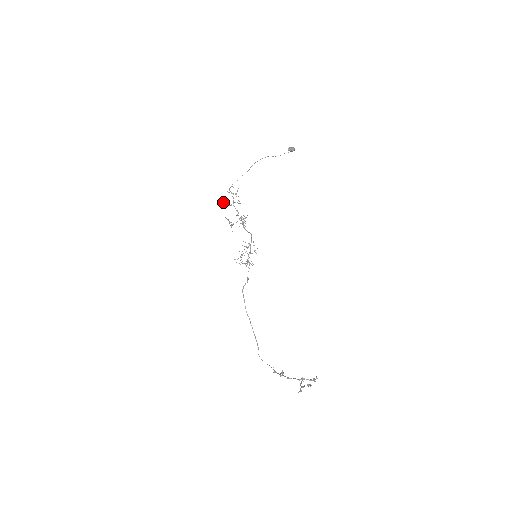
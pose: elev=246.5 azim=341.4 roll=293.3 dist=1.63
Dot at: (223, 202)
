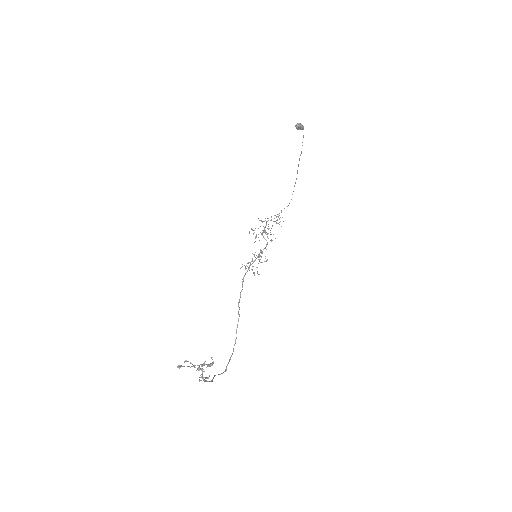
Dot at: occluded
